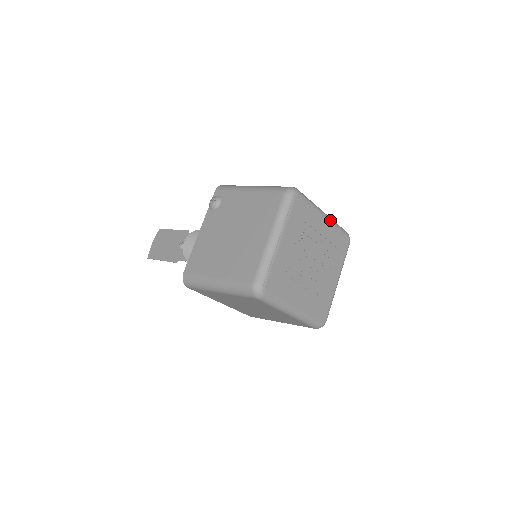
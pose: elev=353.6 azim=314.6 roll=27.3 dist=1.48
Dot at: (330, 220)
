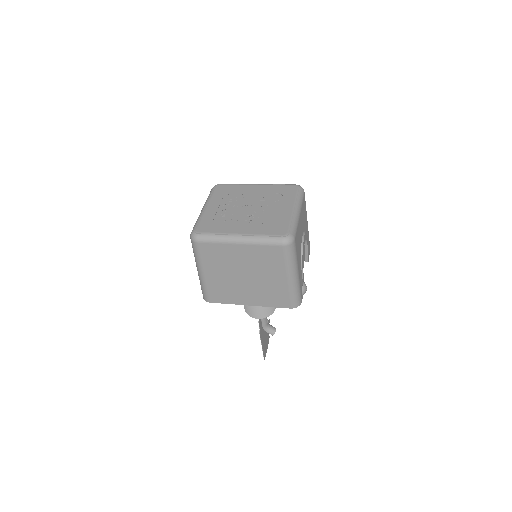
Dot at: (264, 184)
